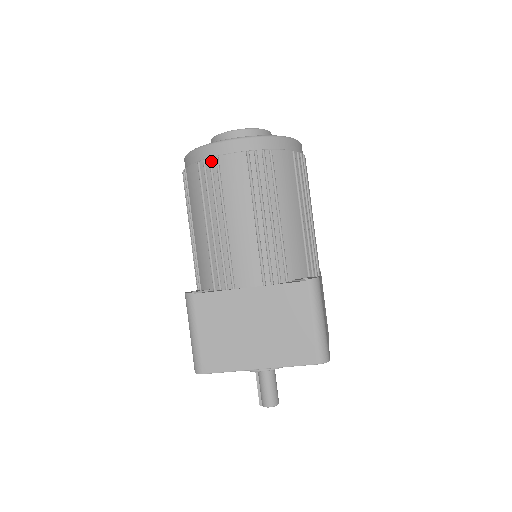
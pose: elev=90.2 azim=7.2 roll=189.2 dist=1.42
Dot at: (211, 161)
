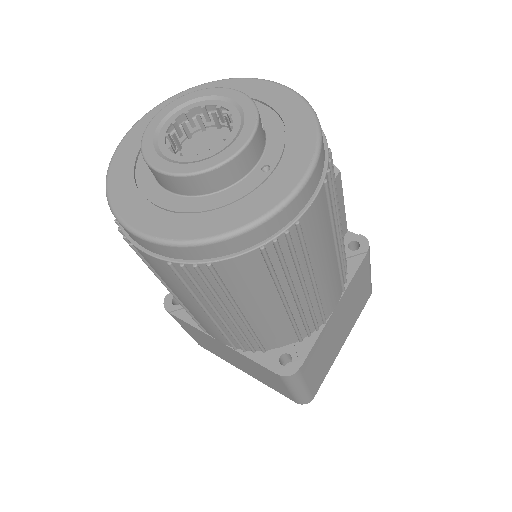
Dot at: (127, 241)
